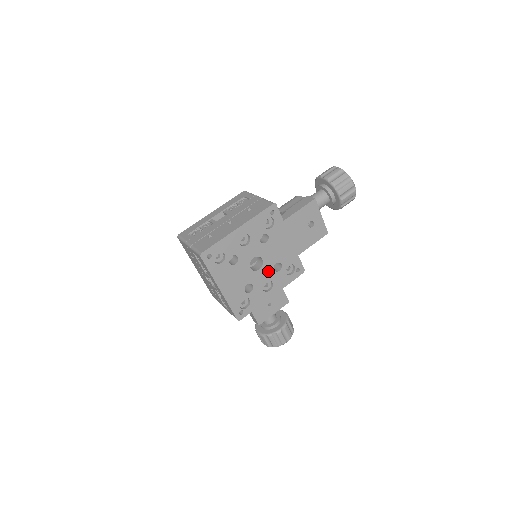
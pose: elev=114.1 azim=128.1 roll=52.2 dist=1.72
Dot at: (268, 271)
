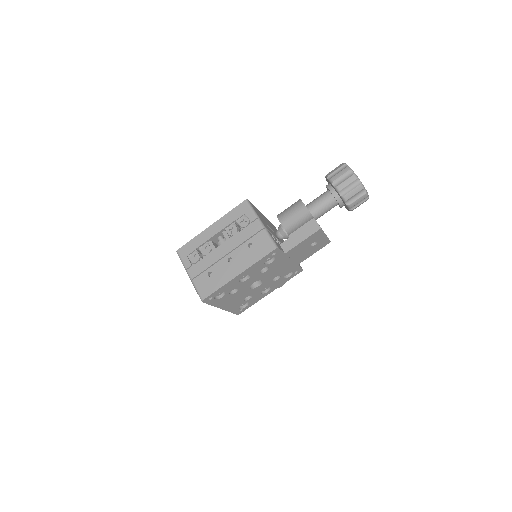
Dot at: (267, 283)
